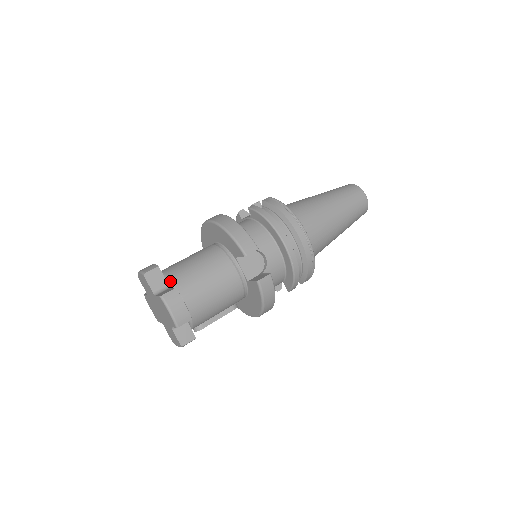
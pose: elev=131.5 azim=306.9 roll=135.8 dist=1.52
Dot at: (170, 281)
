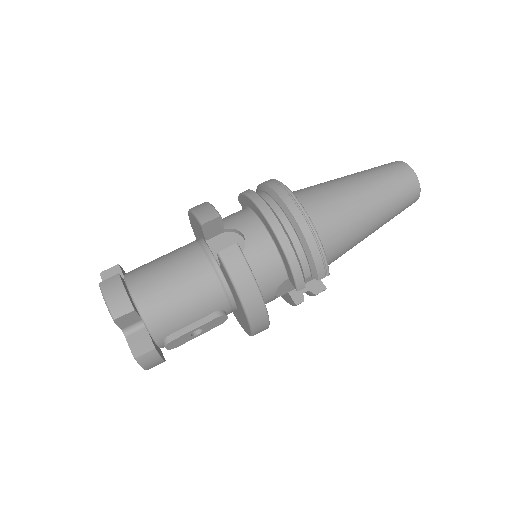
Dot at: (124, 275)
